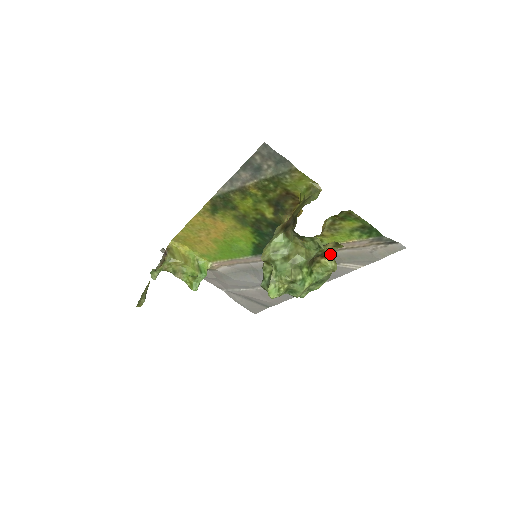
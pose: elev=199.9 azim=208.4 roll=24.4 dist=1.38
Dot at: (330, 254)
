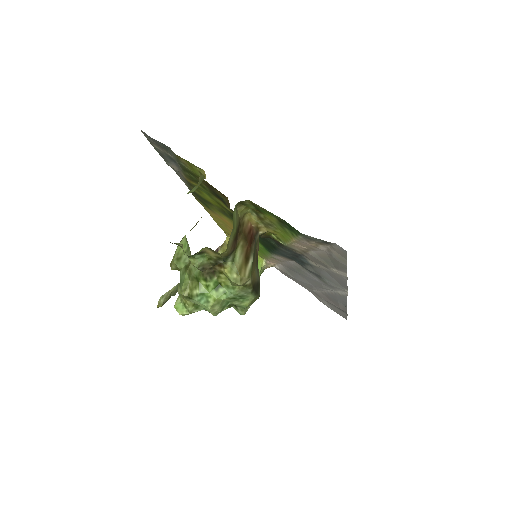
Dot at: (229, 262)
